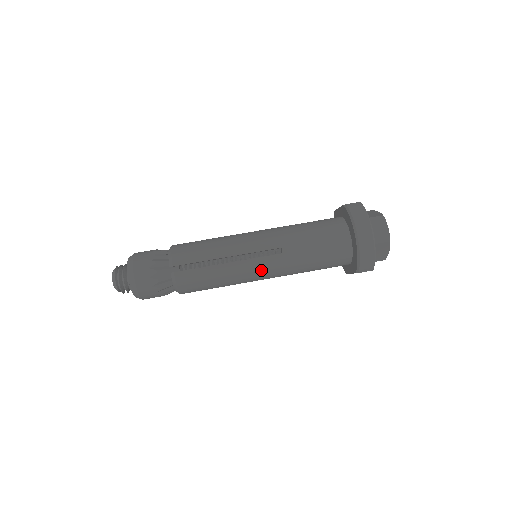
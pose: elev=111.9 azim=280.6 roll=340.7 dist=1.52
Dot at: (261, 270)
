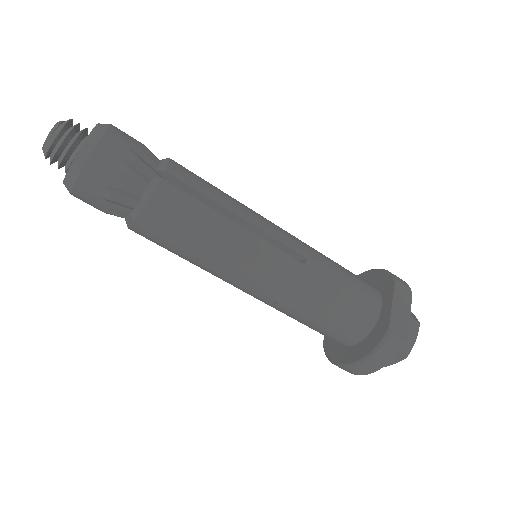
Dot at: occluded
